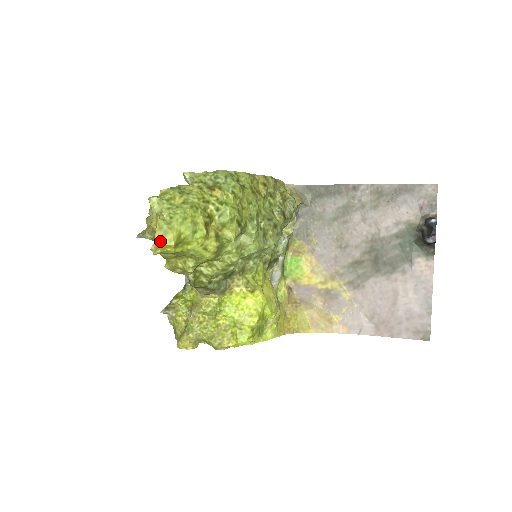
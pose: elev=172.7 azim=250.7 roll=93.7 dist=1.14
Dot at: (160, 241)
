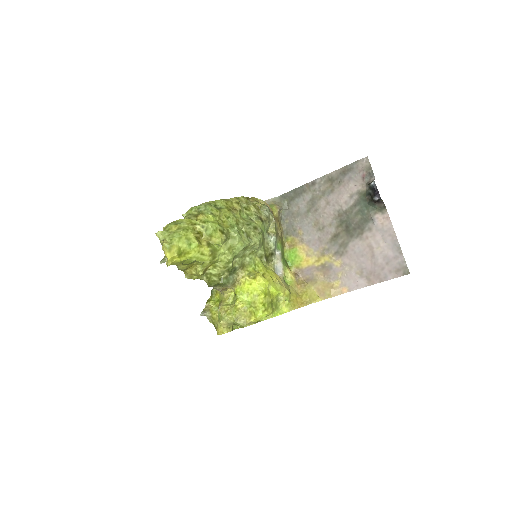
Dot at: (168, 256)
